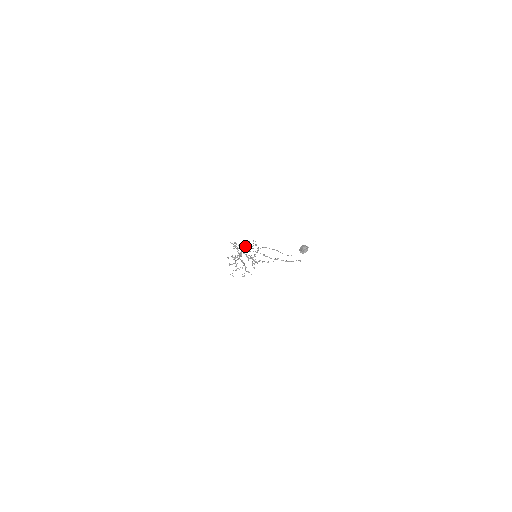
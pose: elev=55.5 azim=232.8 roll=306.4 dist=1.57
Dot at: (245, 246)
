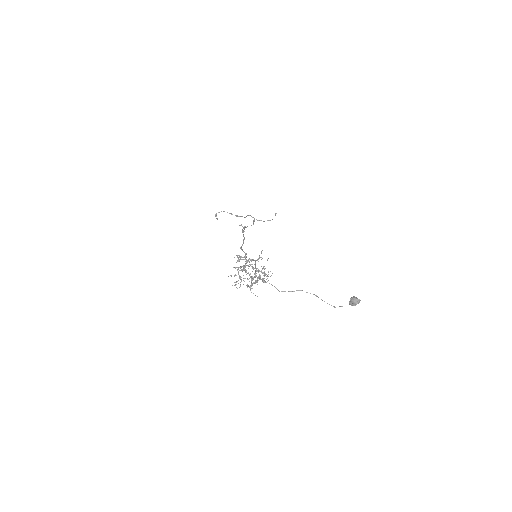
Dot at: (251, 259)
